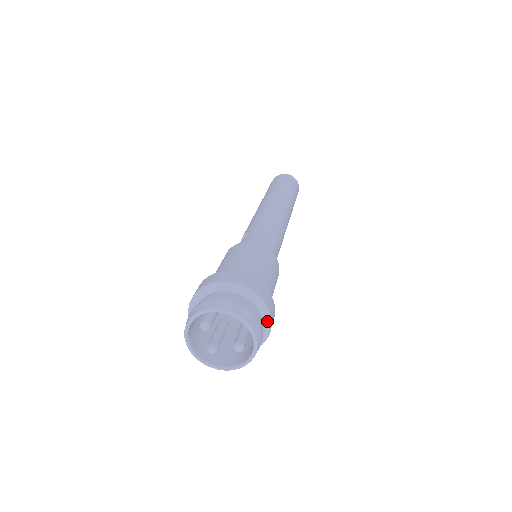
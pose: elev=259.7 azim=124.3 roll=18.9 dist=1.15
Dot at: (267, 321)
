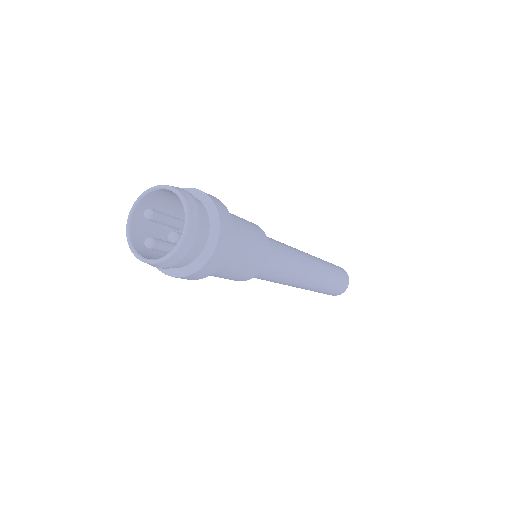
Dot at: (215, 228)
